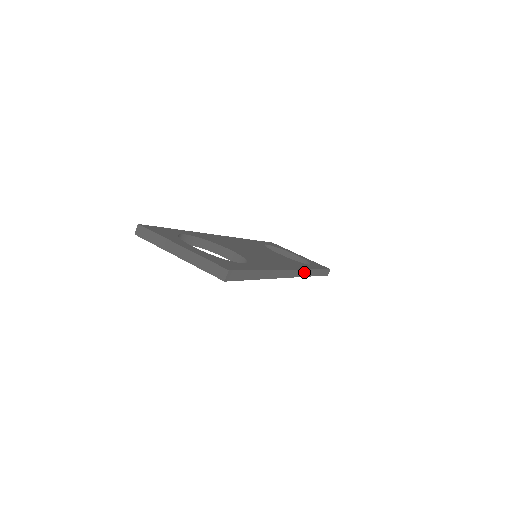
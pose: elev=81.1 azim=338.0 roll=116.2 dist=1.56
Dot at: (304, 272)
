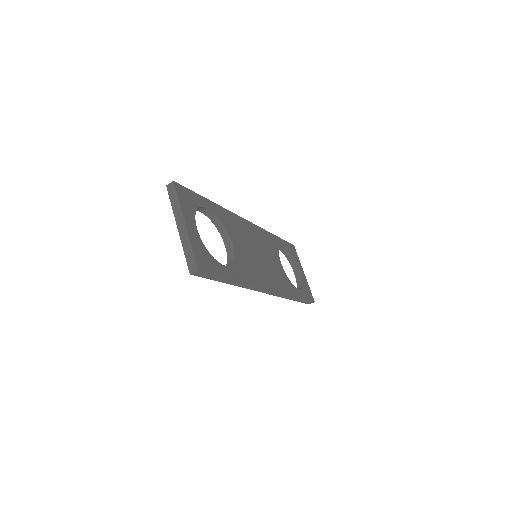
Dot at: (282, 294)
